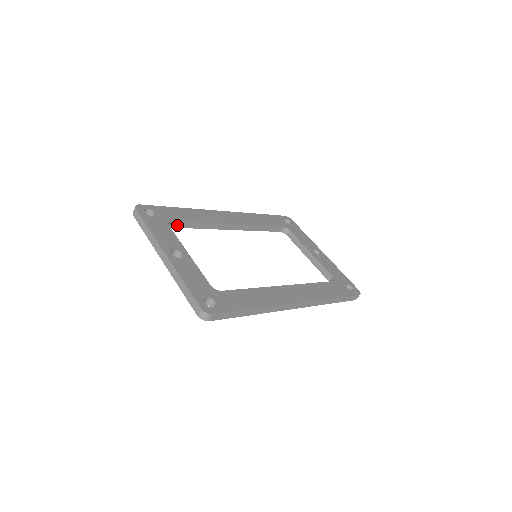
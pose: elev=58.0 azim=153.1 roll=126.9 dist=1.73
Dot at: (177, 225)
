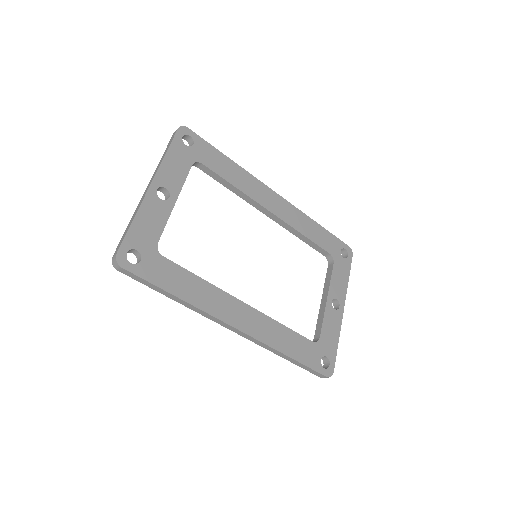
Dot at: (207, 171)
